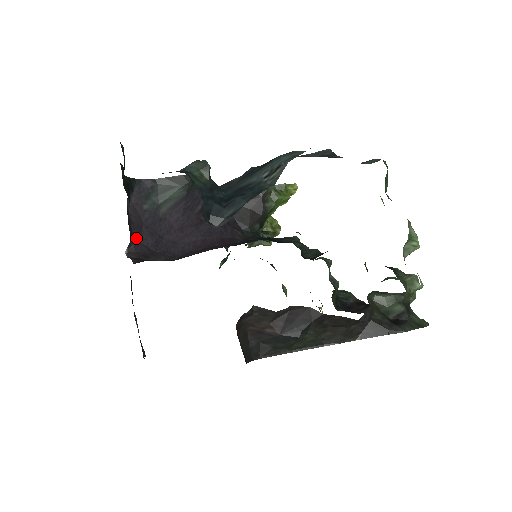
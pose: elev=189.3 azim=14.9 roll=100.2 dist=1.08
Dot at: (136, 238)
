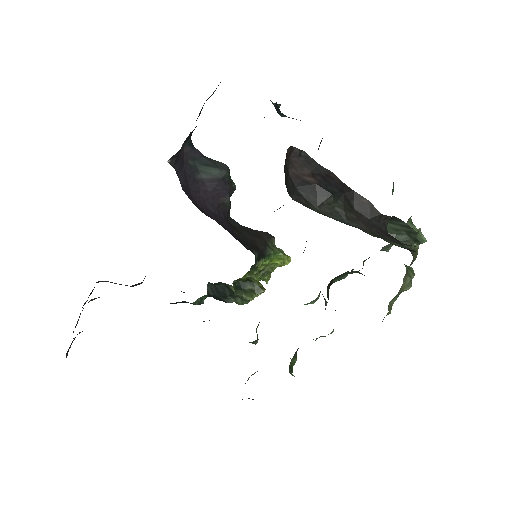
Dot at: (177, 166)
